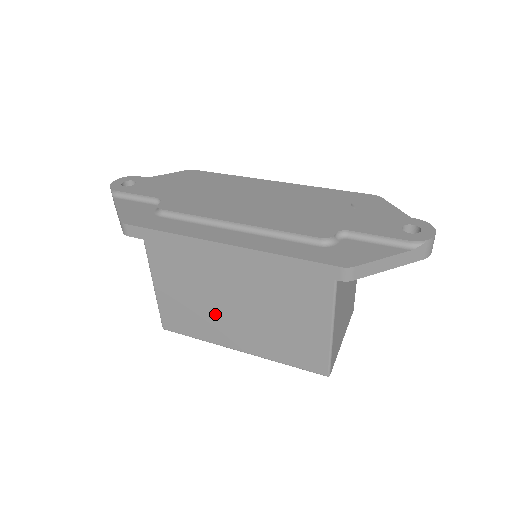
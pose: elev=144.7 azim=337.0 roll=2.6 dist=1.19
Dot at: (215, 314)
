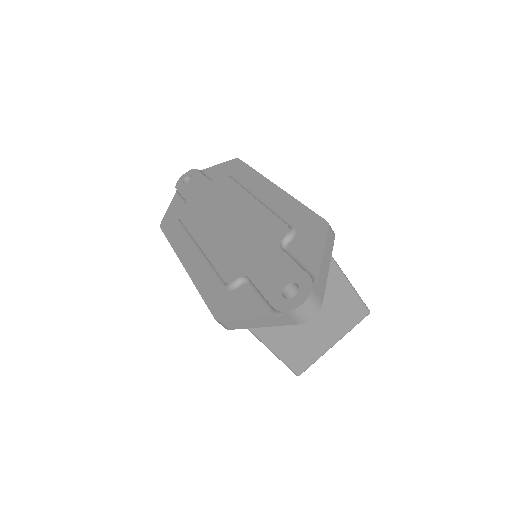
Dot at: occluded
